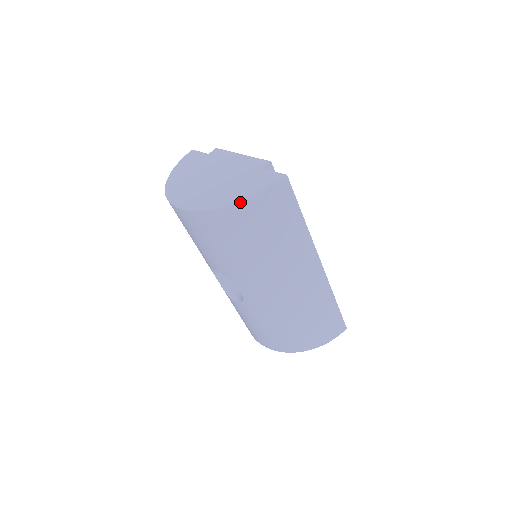
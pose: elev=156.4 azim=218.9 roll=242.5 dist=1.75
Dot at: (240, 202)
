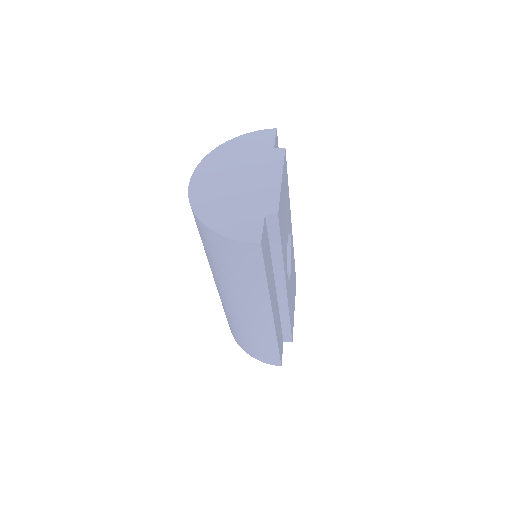
Dot at: (211, 229)
